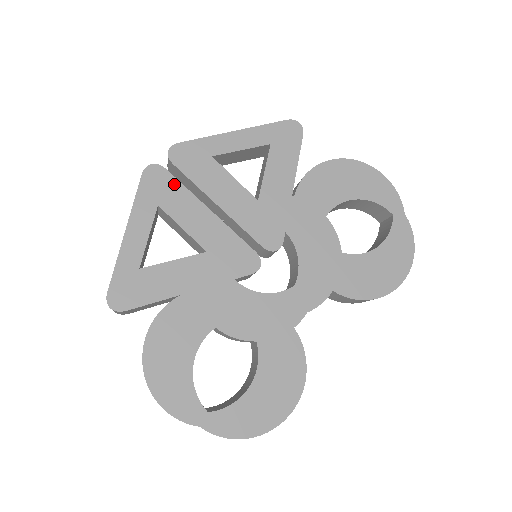
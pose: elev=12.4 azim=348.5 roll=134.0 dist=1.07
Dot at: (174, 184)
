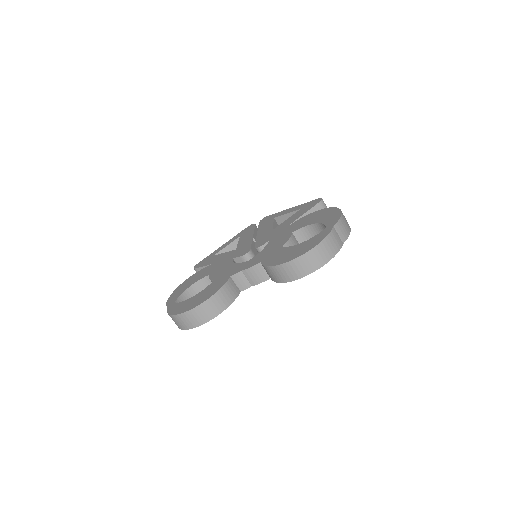
Dot at: (252, 229)
